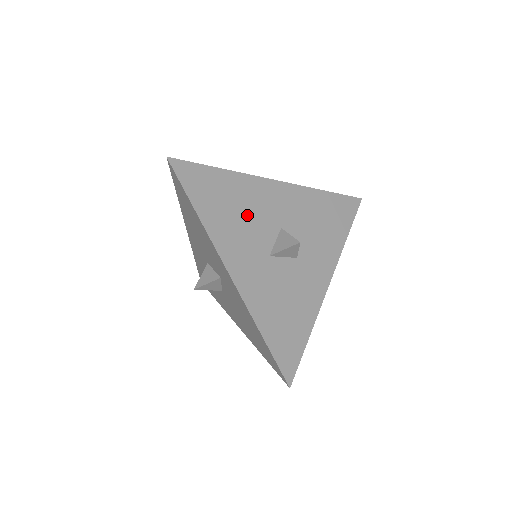
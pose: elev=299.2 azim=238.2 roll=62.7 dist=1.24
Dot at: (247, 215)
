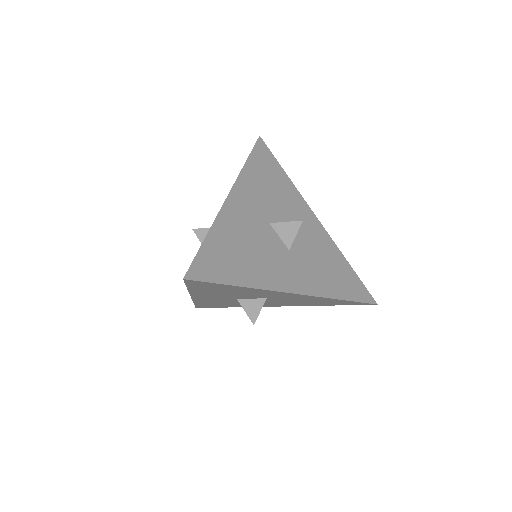
Dot at: (253, 244)
